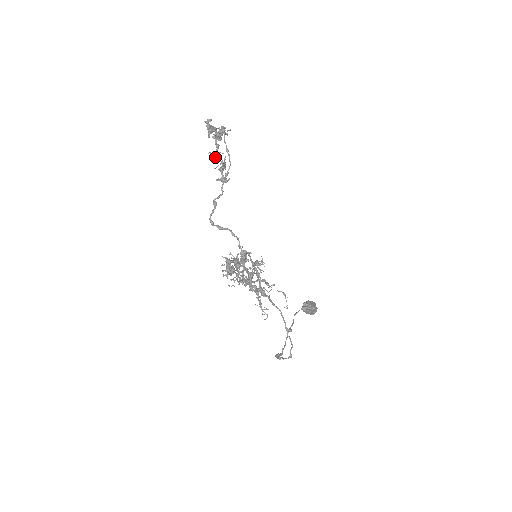
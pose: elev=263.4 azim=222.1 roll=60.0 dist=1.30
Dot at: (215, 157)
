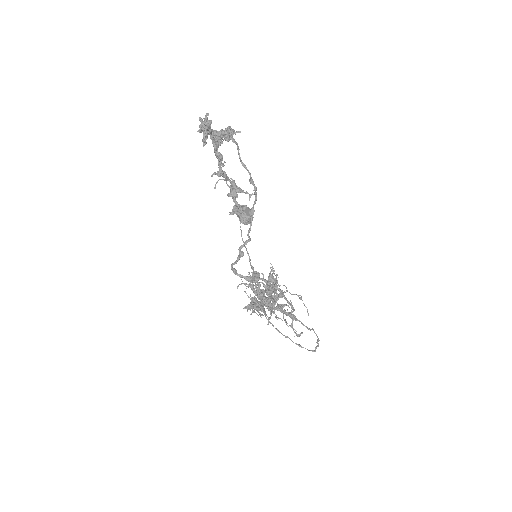
Dot at: (219, 176)
